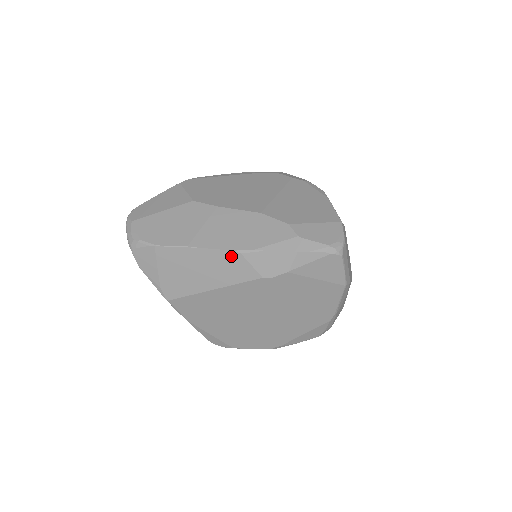
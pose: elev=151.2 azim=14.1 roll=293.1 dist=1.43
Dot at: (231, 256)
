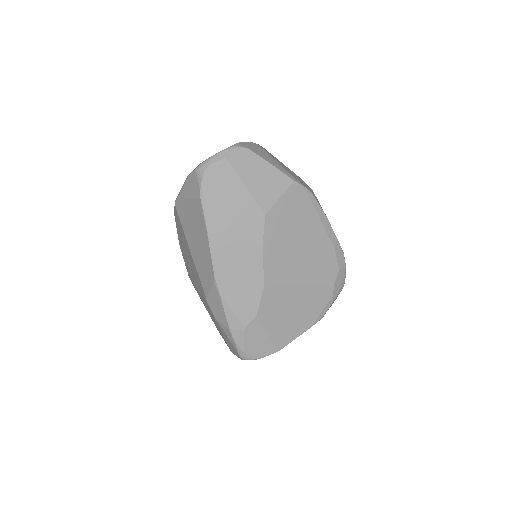
Dot at: (211, 273)
